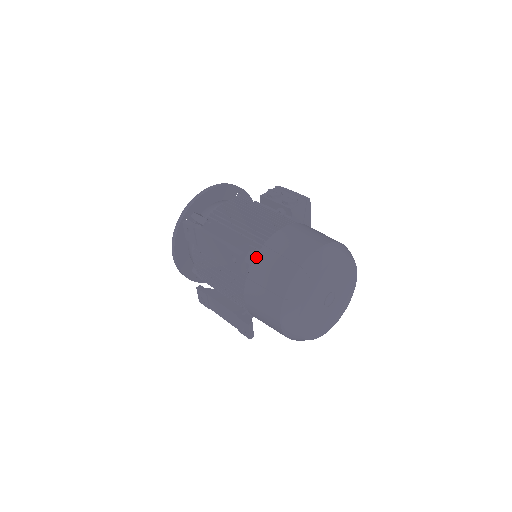
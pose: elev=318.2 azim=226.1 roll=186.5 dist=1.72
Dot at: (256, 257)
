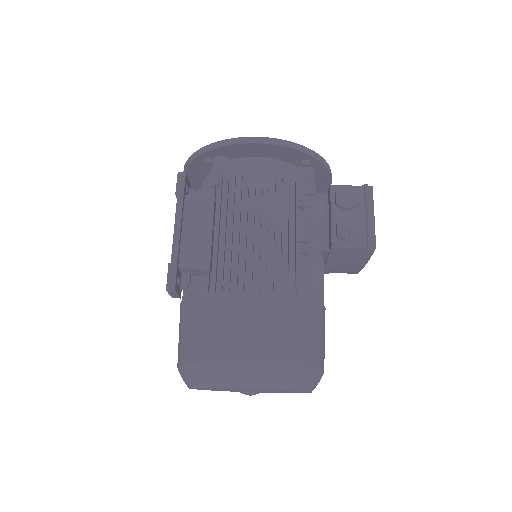
Dot at: (199, 295)
